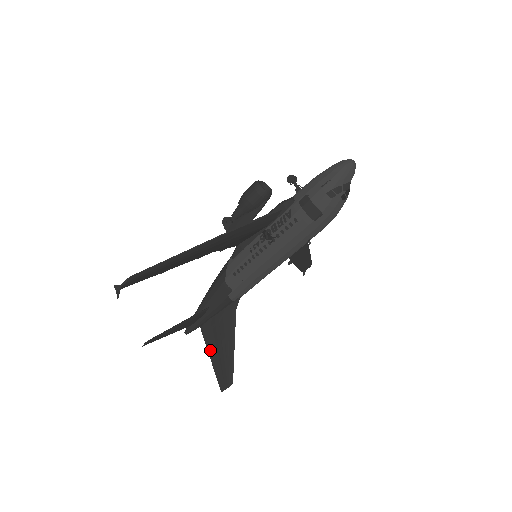
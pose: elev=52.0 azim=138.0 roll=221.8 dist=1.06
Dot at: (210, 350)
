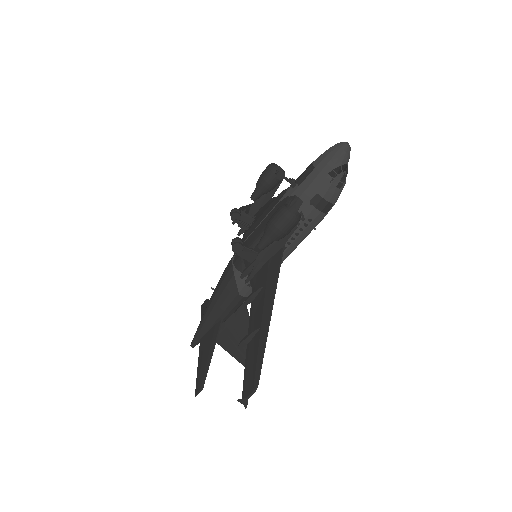
Dot at: (228, 348)
